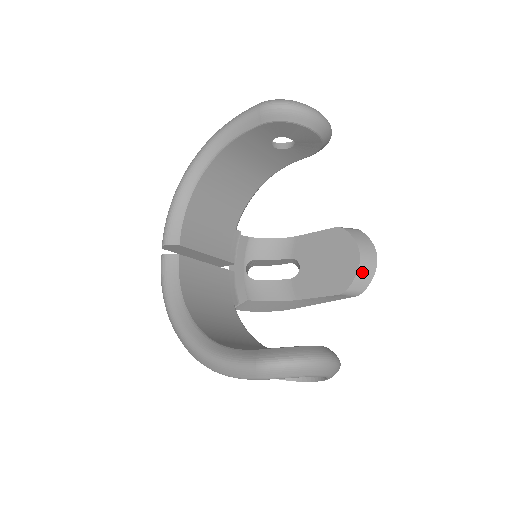
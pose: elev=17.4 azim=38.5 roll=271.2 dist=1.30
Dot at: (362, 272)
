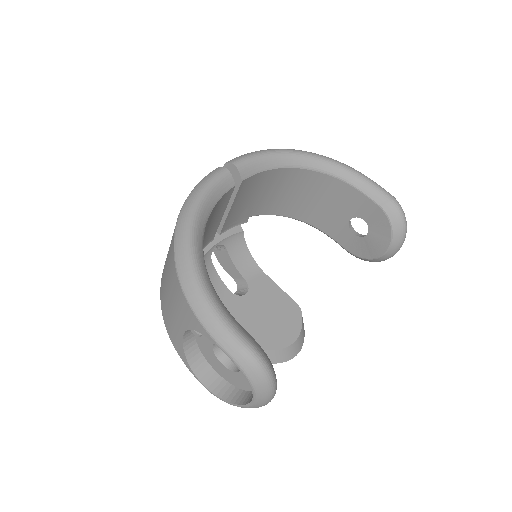
Dot at: (285, 352)
